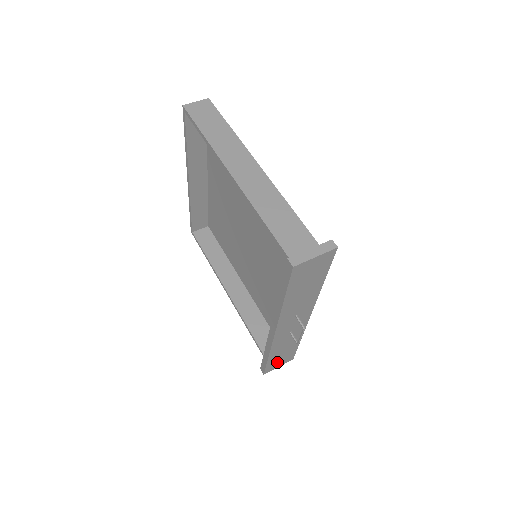
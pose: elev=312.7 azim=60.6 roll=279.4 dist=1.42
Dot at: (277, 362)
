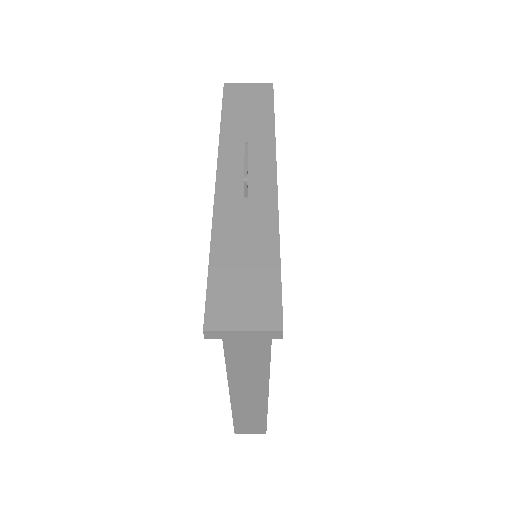
Dot at: (235, 299)
